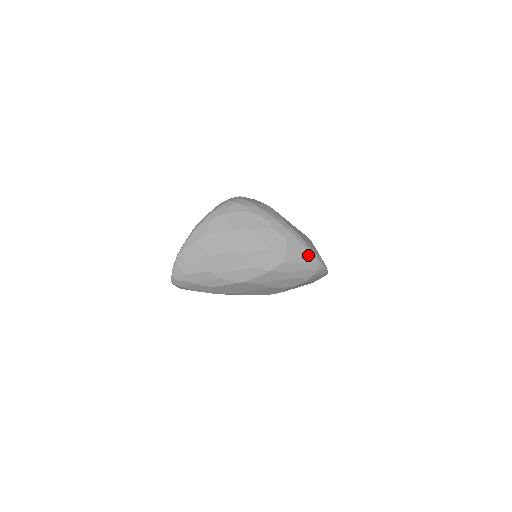
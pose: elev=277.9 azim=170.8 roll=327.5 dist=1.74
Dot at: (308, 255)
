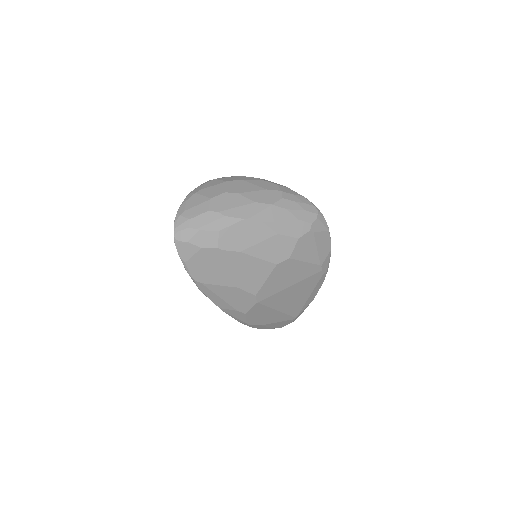
Dot at: (303, 198)
